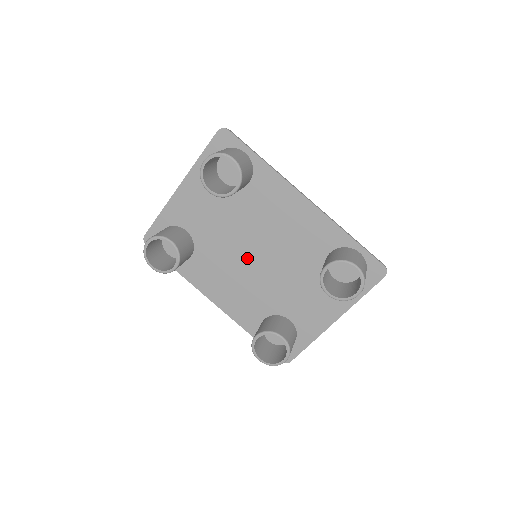
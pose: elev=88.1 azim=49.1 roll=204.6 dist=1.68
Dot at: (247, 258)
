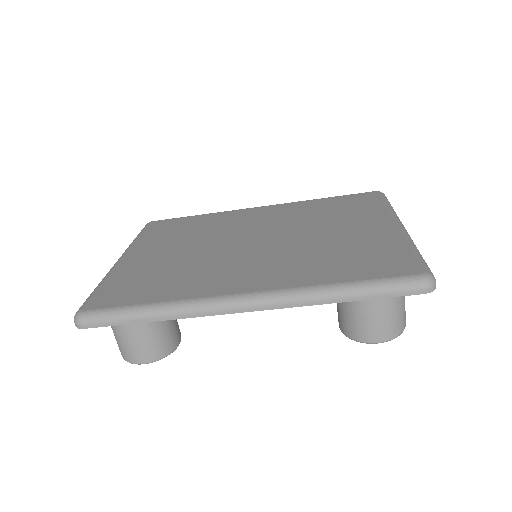
Dot at: occluded
